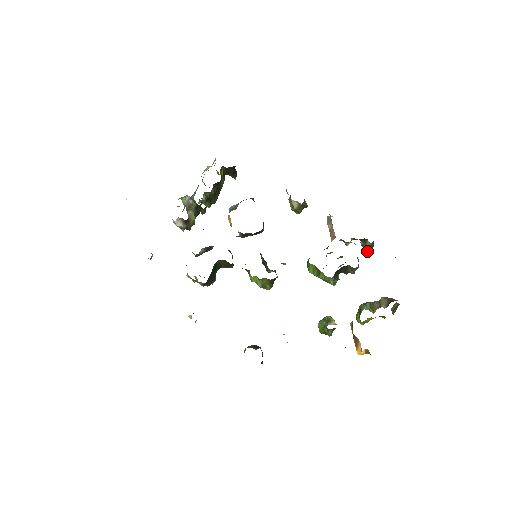
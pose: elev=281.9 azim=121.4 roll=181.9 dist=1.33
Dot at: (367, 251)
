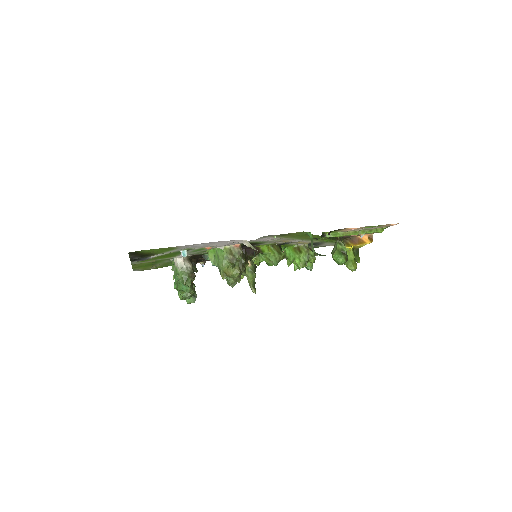
Dot at: occluded
